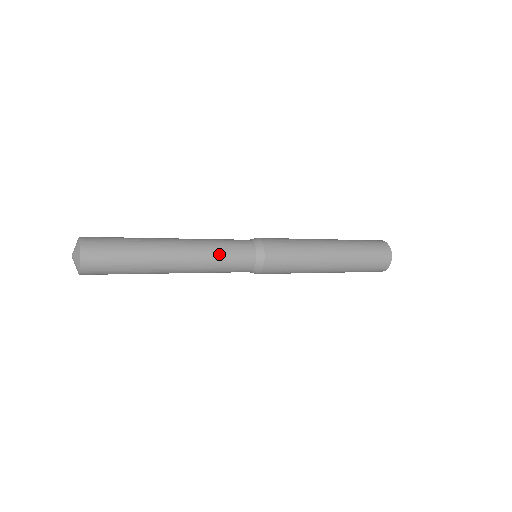
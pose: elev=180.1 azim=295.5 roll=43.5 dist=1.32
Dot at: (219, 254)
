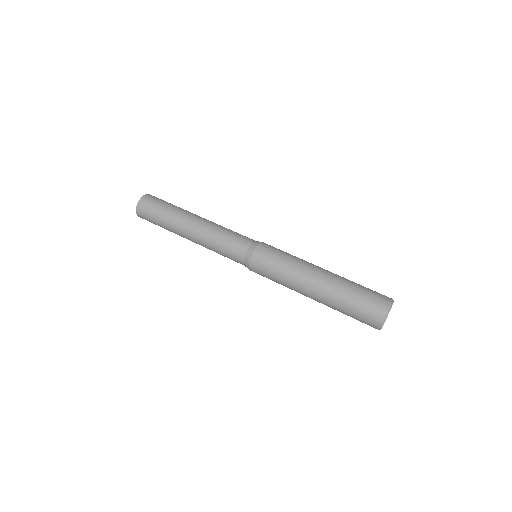
Dot at: occluded
